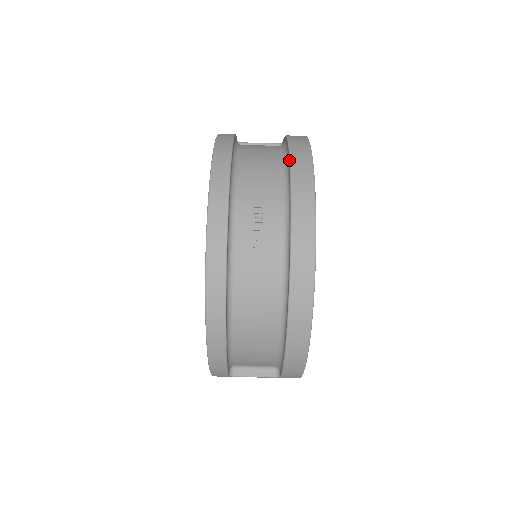
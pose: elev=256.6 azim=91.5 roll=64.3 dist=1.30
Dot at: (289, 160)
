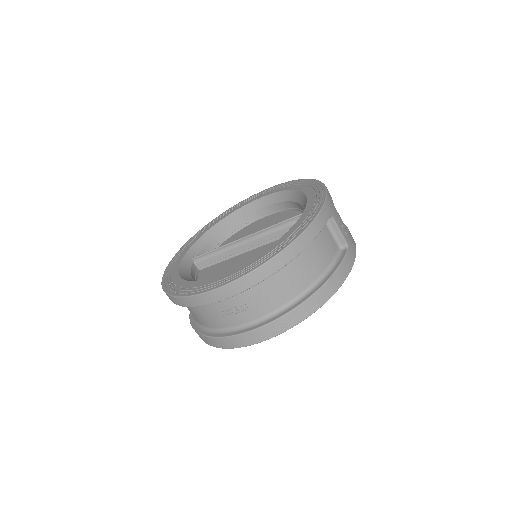
Dot at: (292, 310)
